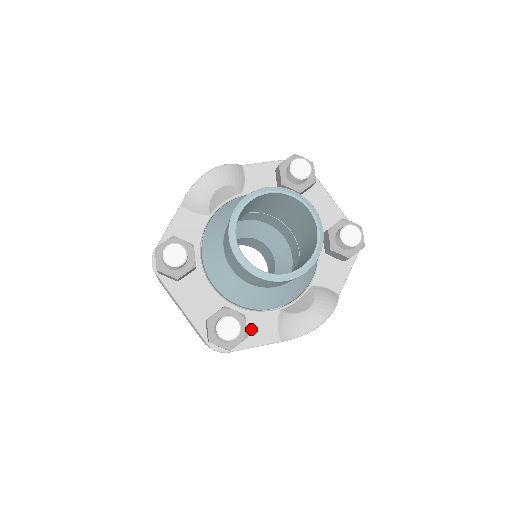
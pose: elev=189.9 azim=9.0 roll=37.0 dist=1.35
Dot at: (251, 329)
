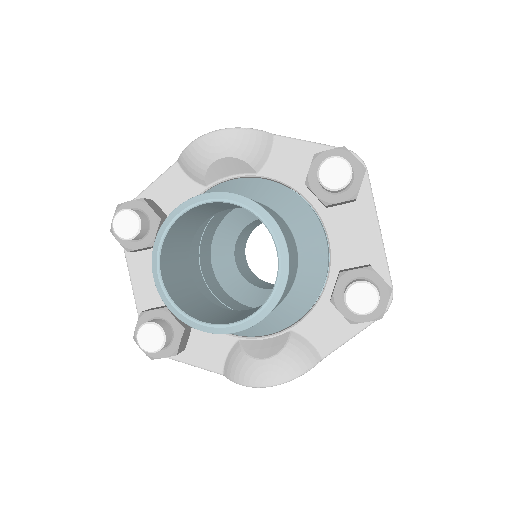
Dot at: (196, 344)
